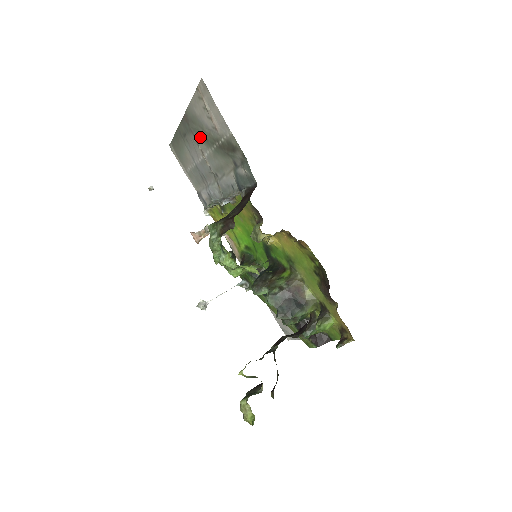
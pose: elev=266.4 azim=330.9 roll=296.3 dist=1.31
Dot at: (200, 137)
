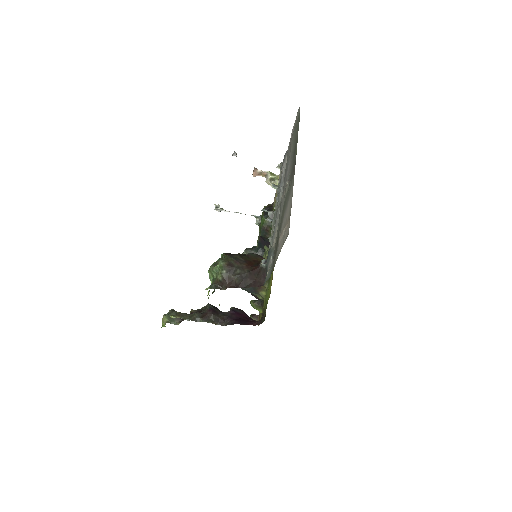
Dot at: (286, 195)
